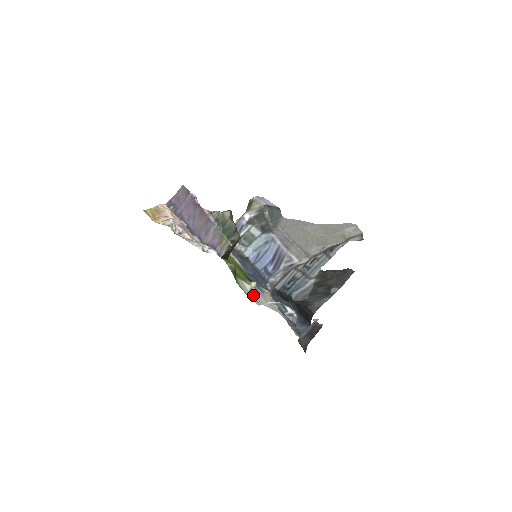
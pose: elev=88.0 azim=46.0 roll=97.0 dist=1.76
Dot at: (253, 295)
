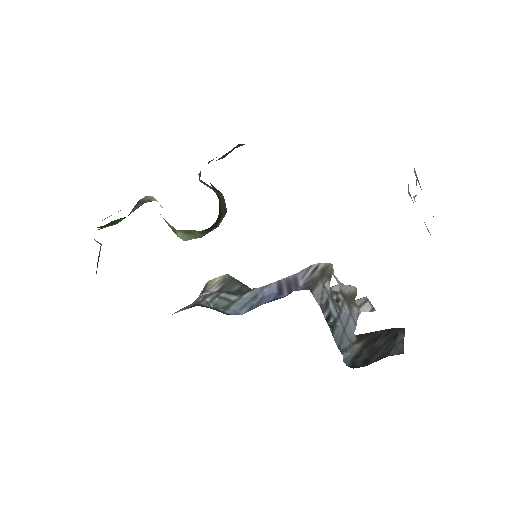
Dot at: occluded
